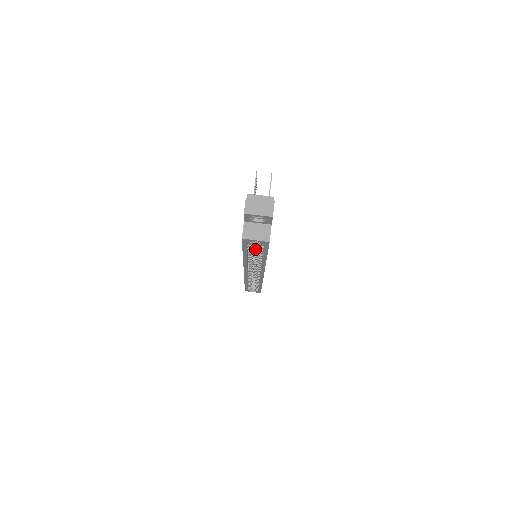
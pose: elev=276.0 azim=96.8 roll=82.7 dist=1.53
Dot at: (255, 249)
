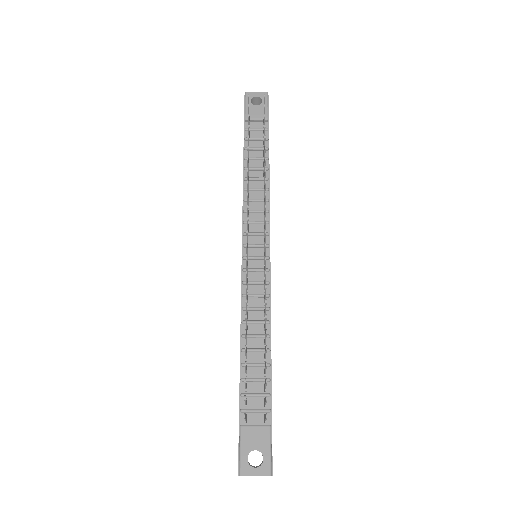
Dot at: occluded
